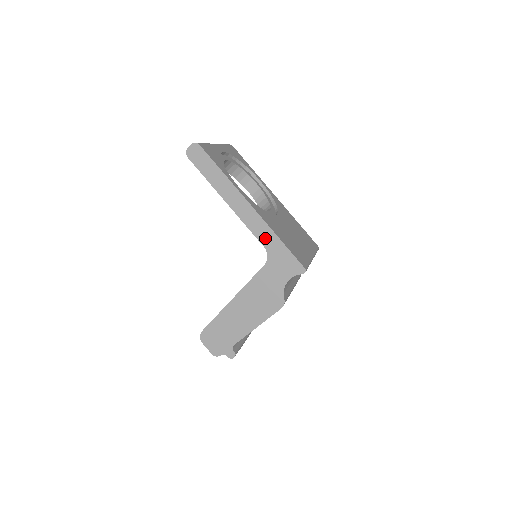
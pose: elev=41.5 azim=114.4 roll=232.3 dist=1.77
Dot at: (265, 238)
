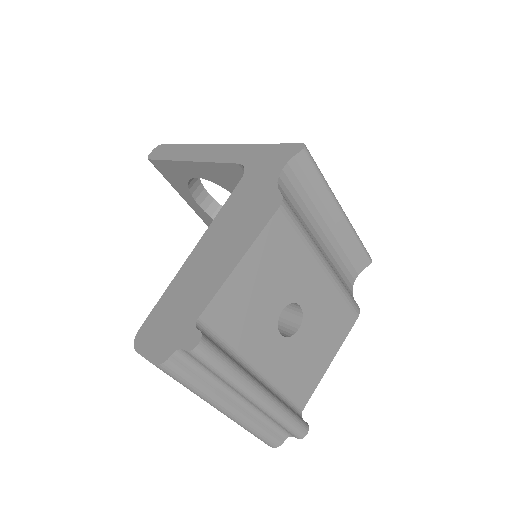
Dot at: (238, 156)
